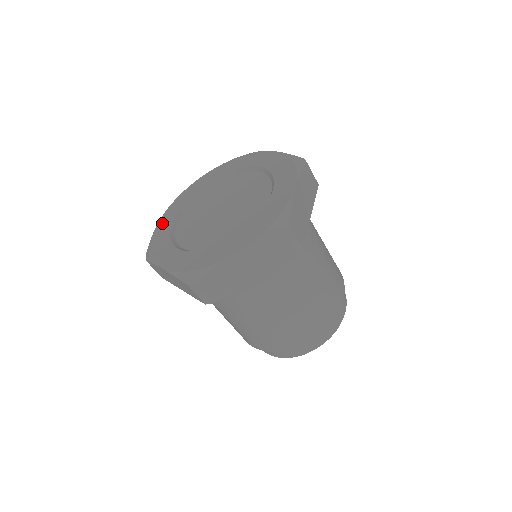
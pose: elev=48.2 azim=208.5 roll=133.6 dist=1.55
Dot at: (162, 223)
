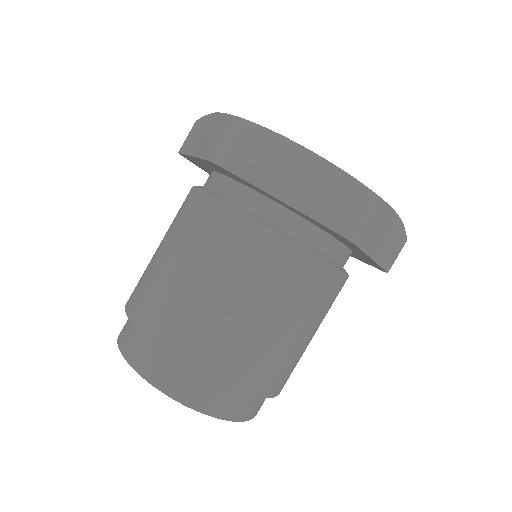
Dot at: occluded
